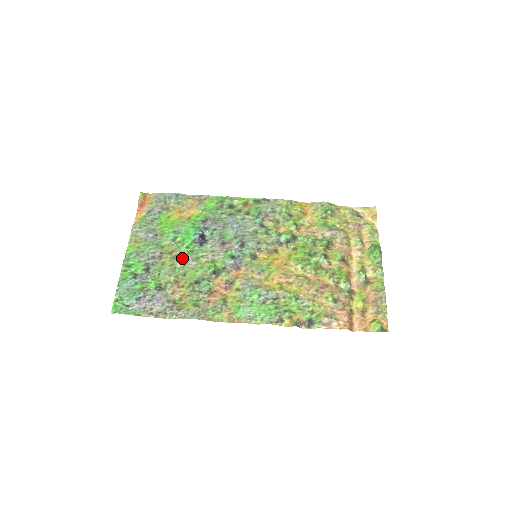
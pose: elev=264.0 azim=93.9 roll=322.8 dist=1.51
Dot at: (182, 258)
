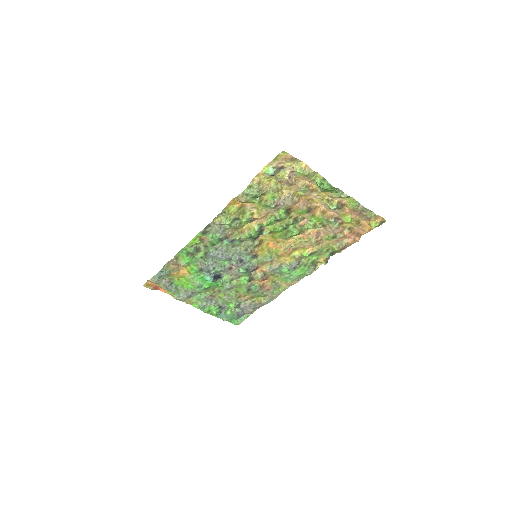
Dot at: (224, 290)
